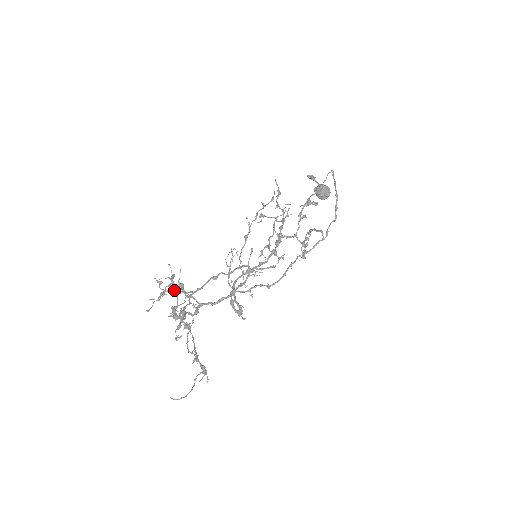
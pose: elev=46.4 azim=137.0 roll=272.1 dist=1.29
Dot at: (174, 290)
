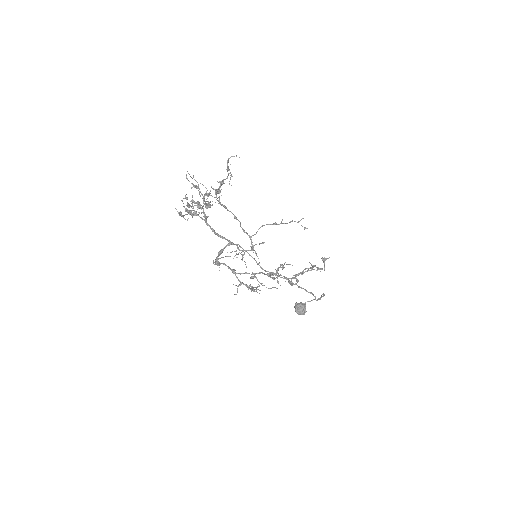
Dot at: occluded
